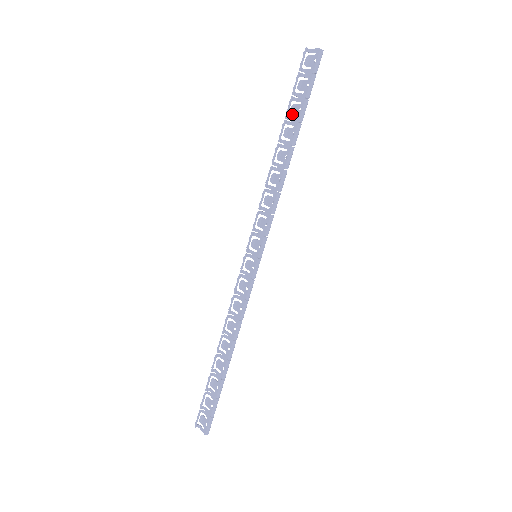
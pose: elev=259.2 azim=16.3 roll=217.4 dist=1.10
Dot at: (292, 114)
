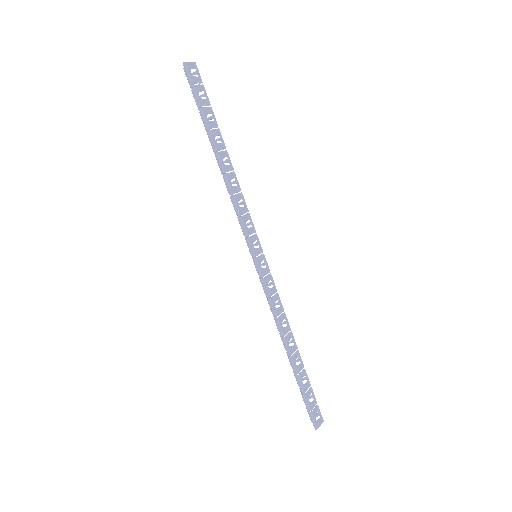
Dot at: occluded
